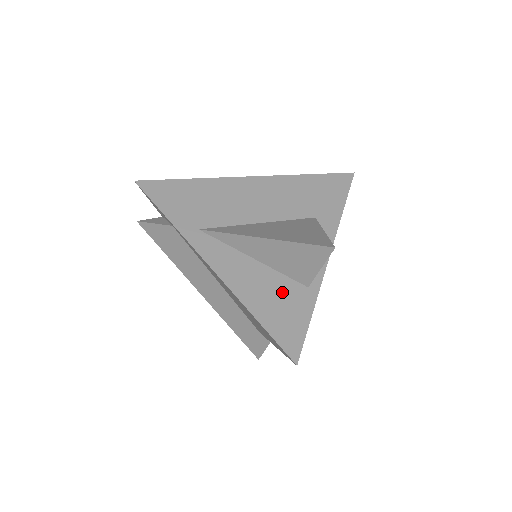
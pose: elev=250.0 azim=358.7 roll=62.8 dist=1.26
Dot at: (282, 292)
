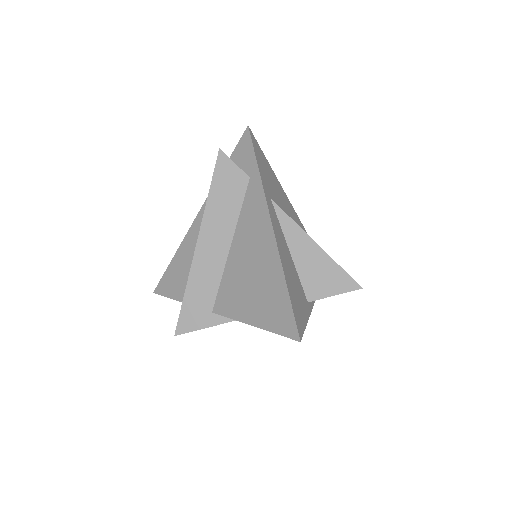
Dot at: (299, 289)
